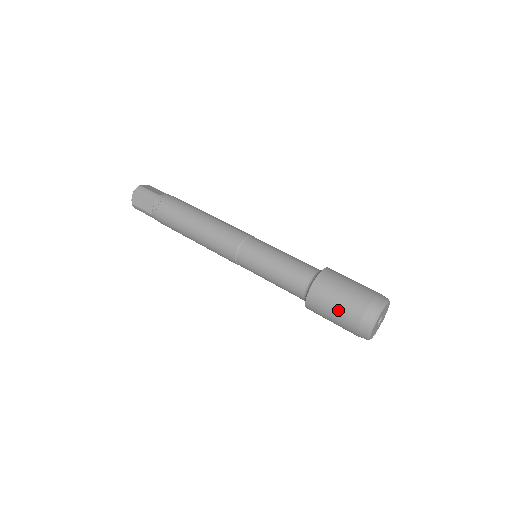
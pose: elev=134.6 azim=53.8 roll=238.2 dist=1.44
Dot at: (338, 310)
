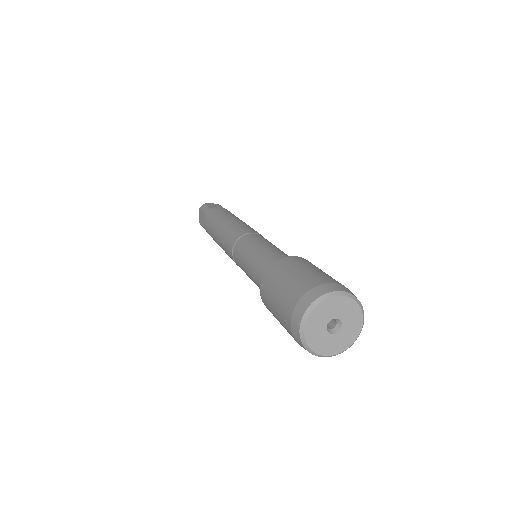
Dot at: (277, 308)
